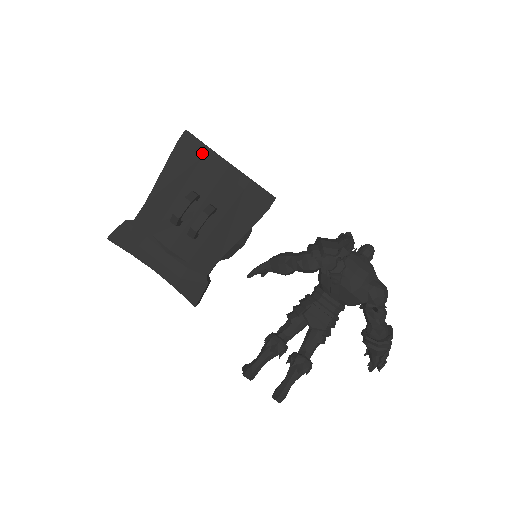
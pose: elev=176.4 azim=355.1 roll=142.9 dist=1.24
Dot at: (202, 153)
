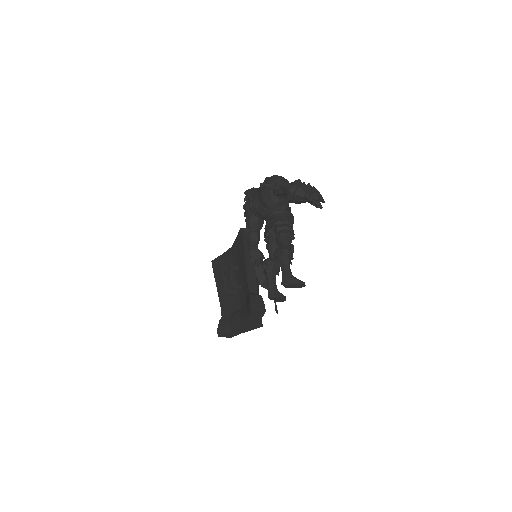
Dot at: (222, 259)
